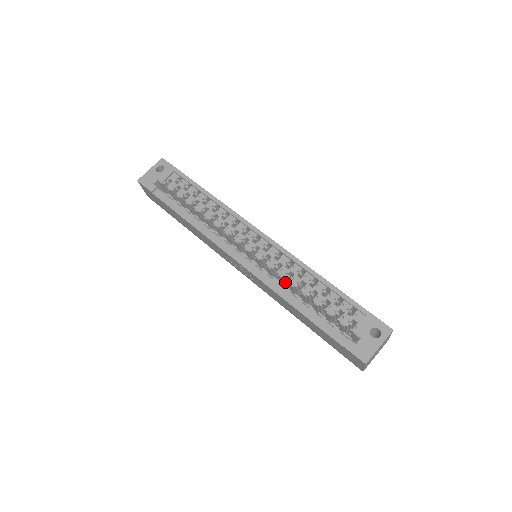
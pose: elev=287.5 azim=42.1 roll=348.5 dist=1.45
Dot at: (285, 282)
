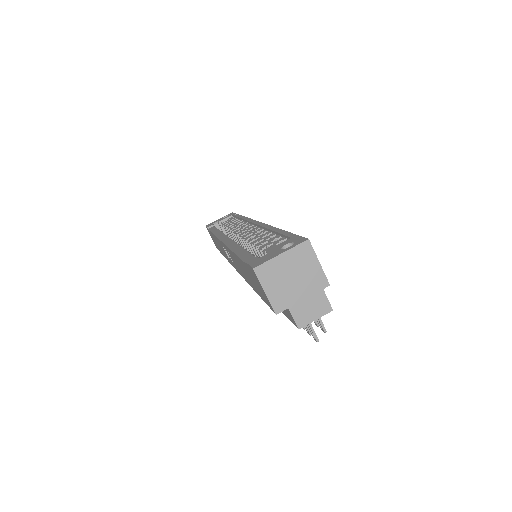
Dot at: occluded
